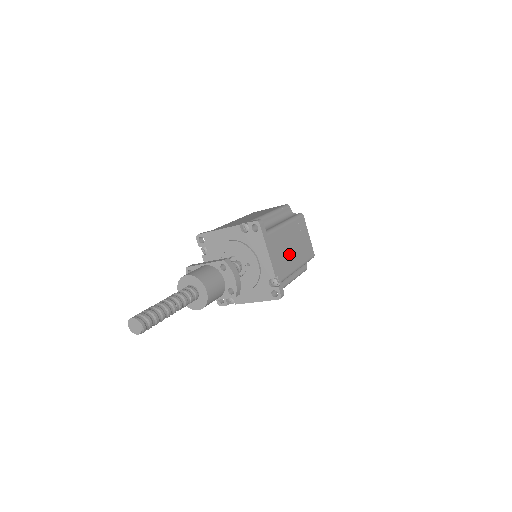
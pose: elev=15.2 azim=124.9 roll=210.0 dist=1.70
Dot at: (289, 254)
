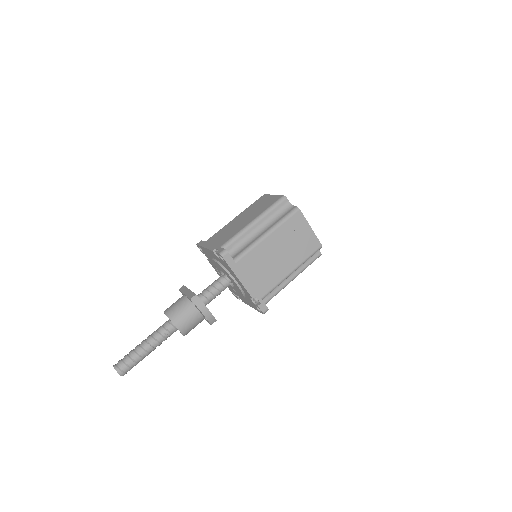
Dot at: (274, 265)
